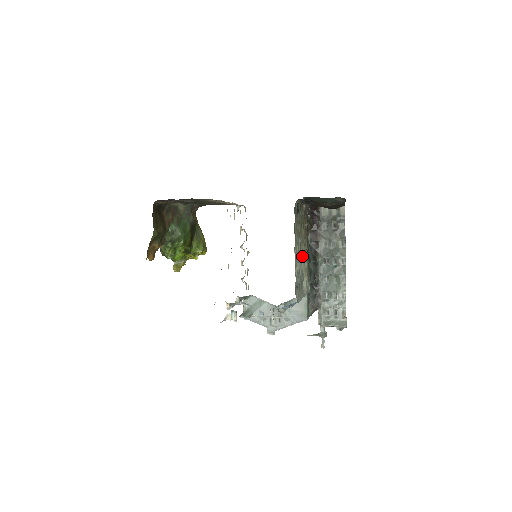
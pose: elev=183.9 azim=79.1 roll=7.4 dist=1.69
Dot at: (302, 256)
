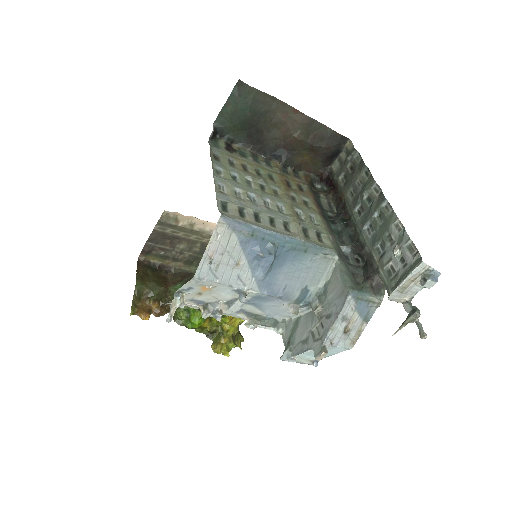
Dot at: (272, 198)
